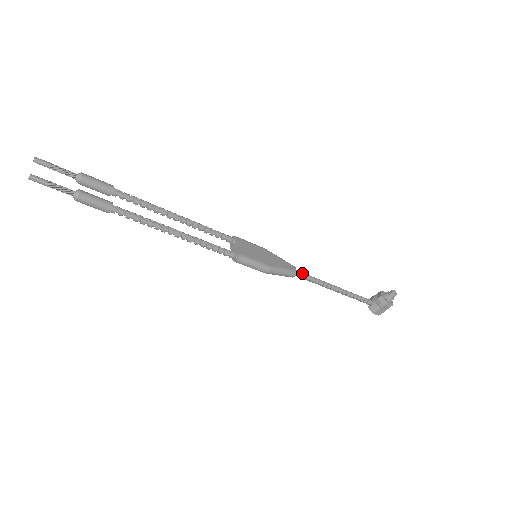
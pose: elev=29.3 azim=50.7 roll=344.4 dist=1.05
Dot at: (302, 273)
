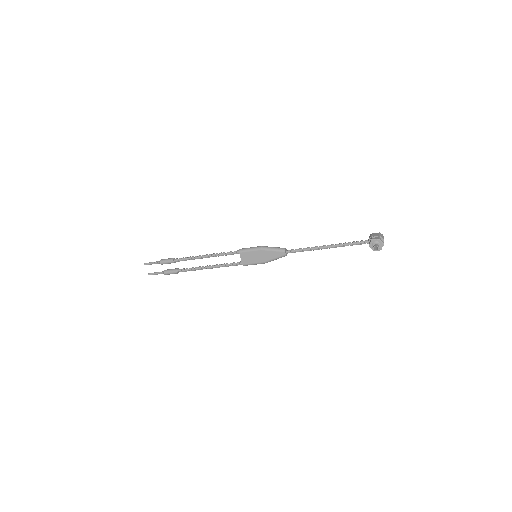
Dot at: (292, 252)
